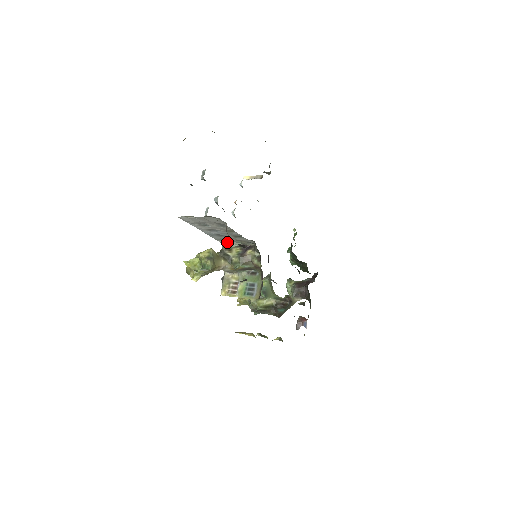
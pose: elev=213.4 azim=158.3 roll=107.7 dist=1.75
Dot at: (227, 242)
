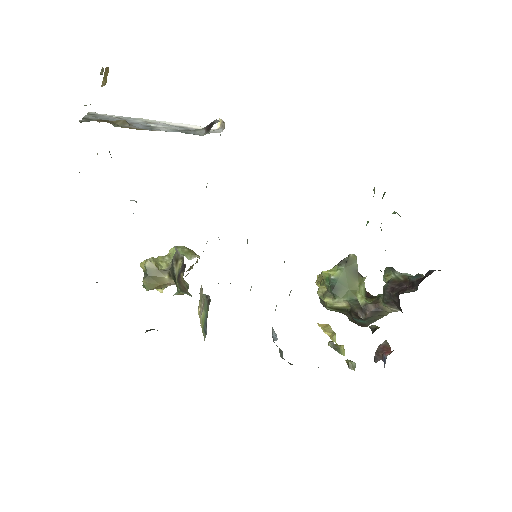
Dot at: occluded
